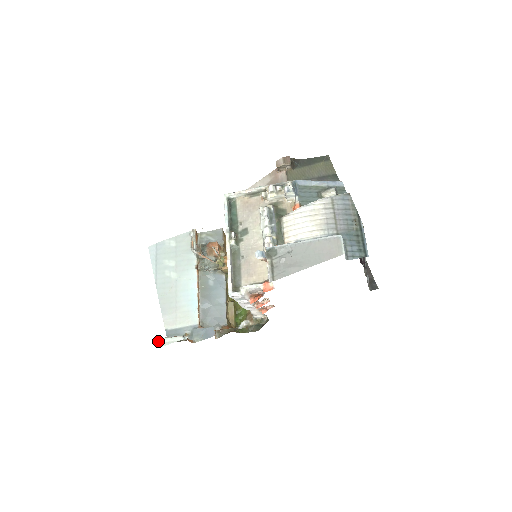
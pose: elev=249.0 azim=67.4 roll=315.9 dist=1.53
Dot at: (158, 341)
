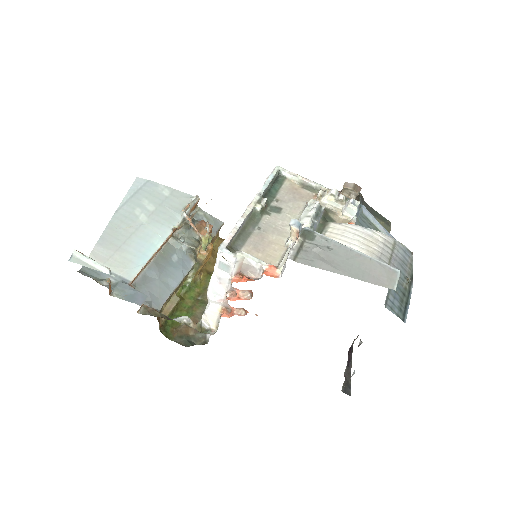
Dot at: (75, 254)
